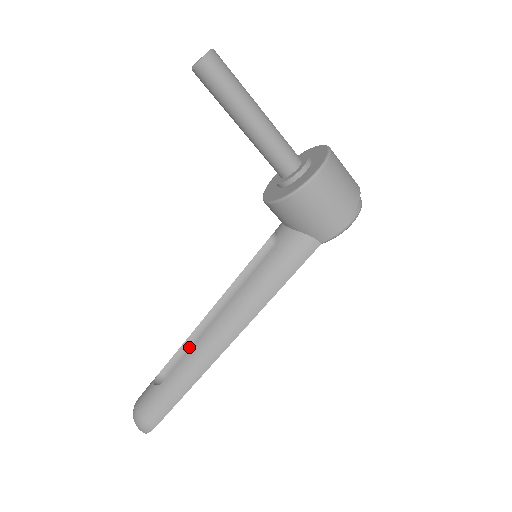
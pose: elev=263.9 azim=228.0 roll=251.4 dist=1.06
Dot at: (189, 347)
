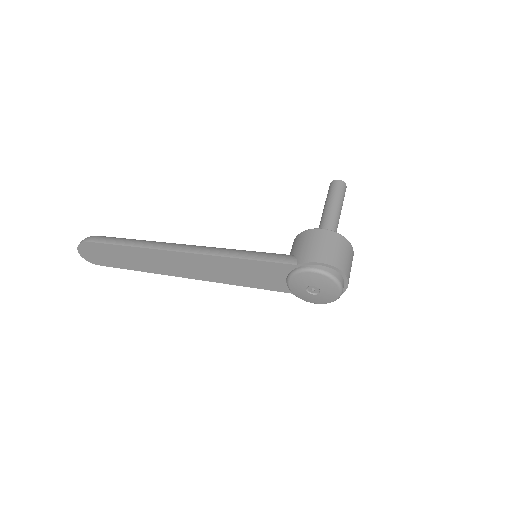
Dot at: occluded
